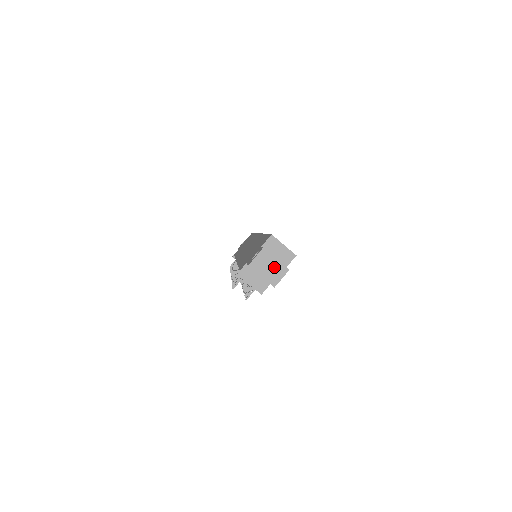
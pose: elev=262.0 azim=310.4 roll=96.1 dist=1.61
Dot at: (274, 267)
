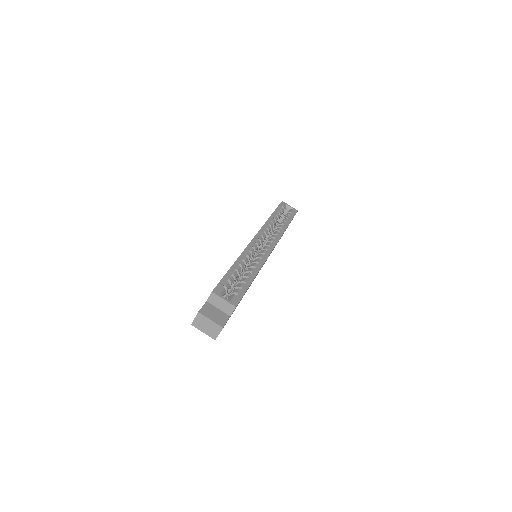
Dot at: (211, 326)
